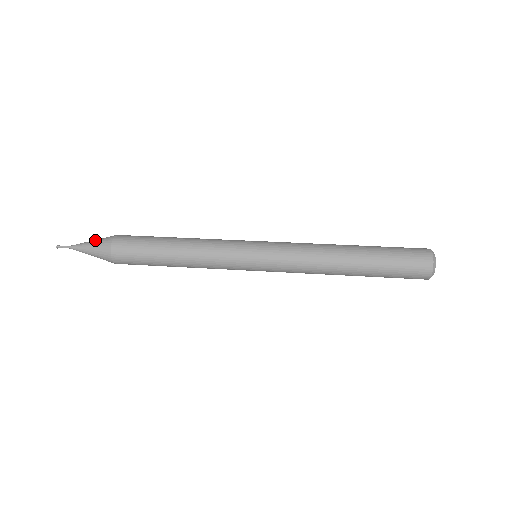
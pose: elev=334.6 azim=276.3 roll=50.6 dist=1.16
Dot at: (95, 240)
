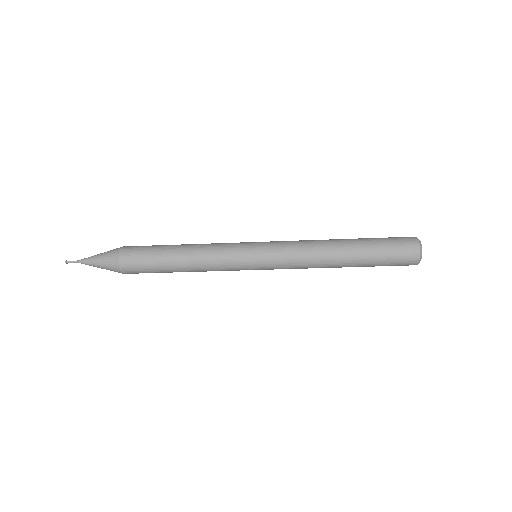
Dot at: (104, 252)
